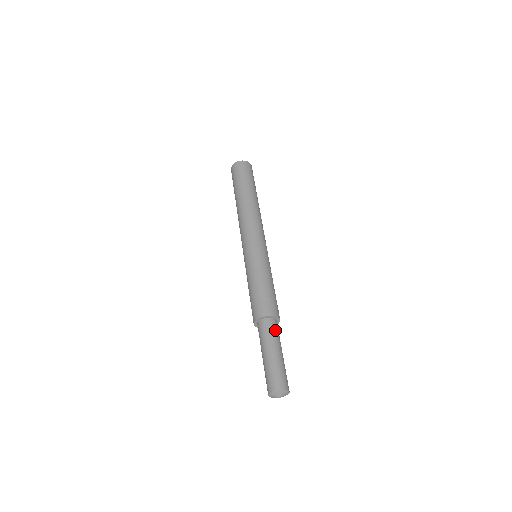
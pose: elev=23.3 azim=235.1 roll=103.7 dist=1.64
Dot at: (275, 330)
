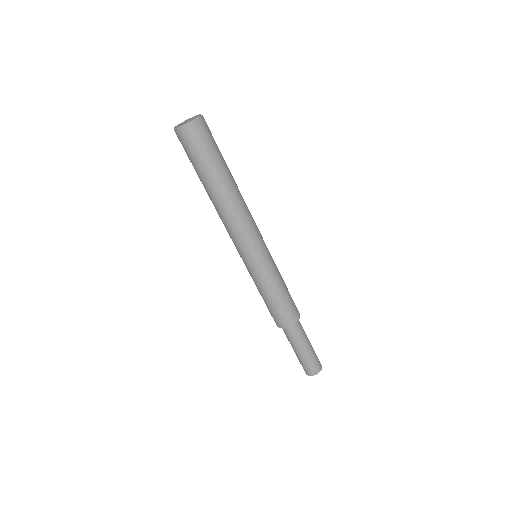
Dot at: (302, 327)
